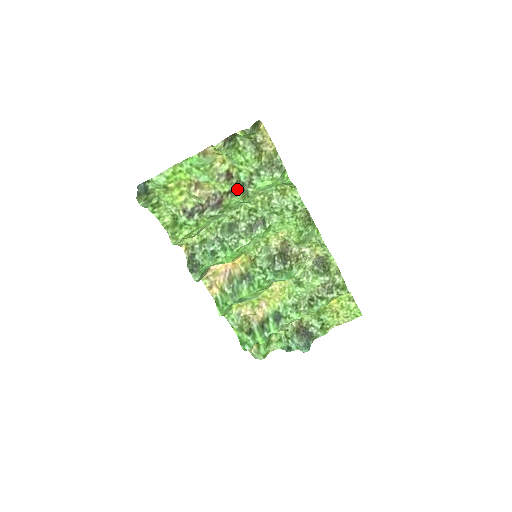
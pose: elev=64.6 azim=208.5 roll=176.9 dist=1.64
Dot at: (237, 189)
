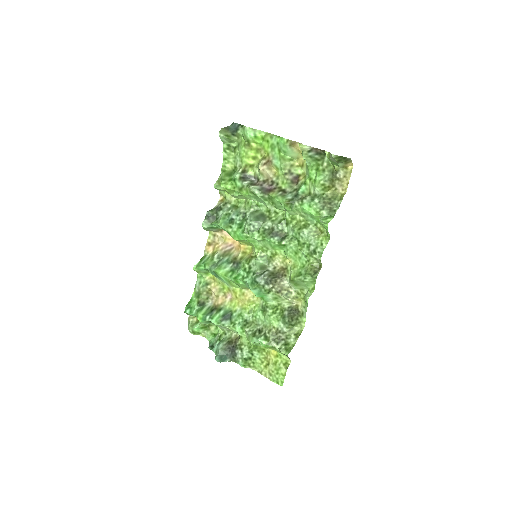
Dot at: (290, 194)
